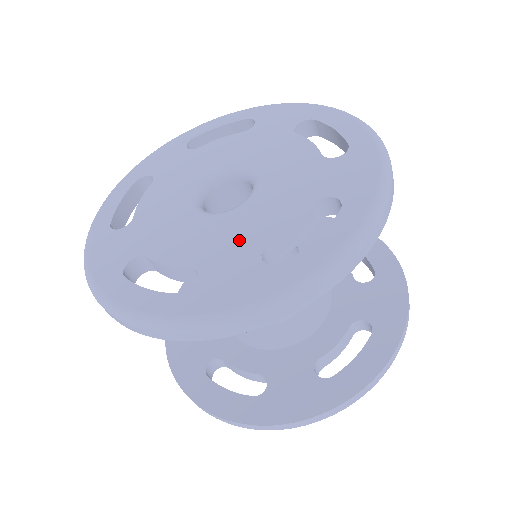
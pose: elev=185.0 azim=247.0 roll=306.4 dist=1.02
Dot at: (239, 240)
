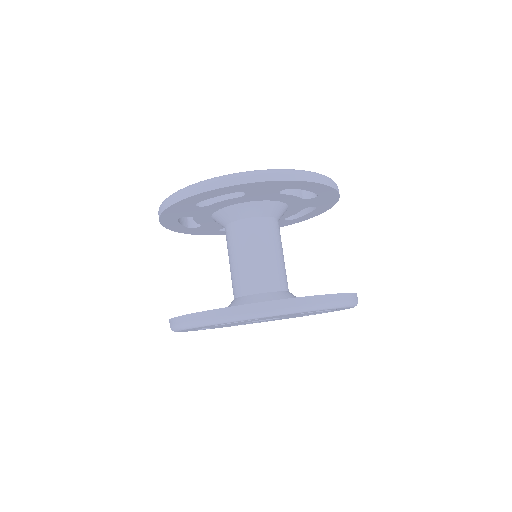
Dot at: occluded
